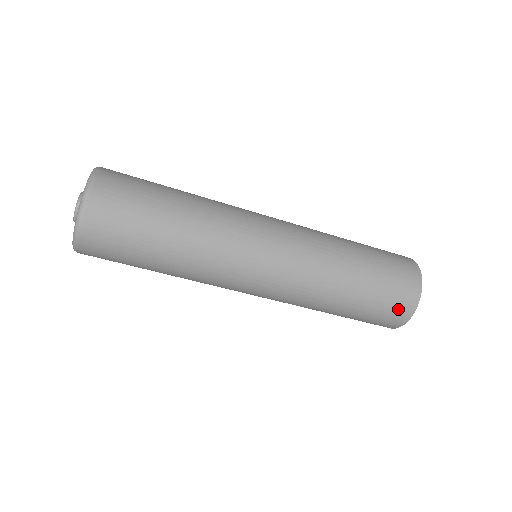
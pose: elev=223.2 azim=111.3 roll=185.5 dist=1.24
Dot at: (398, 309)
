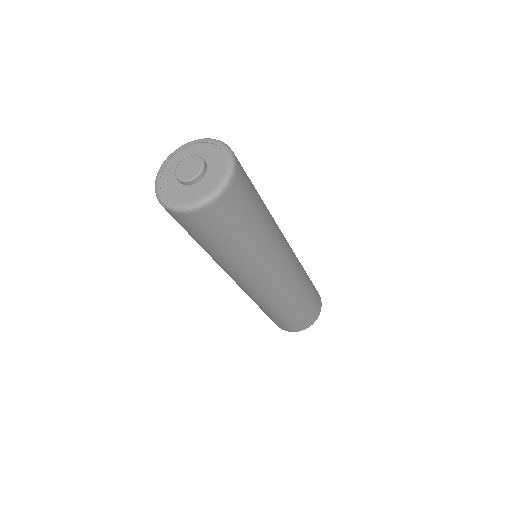
Dot at: (278, 325)
